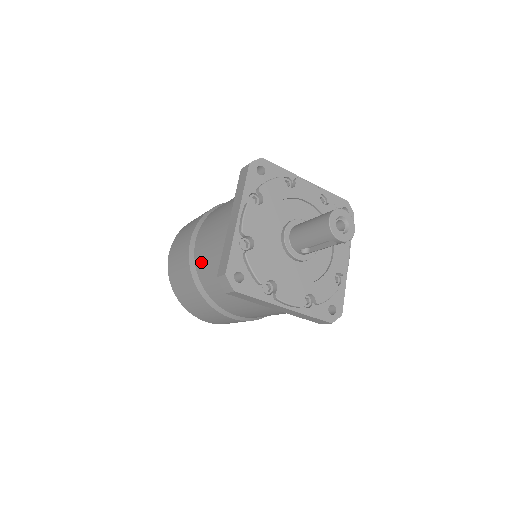
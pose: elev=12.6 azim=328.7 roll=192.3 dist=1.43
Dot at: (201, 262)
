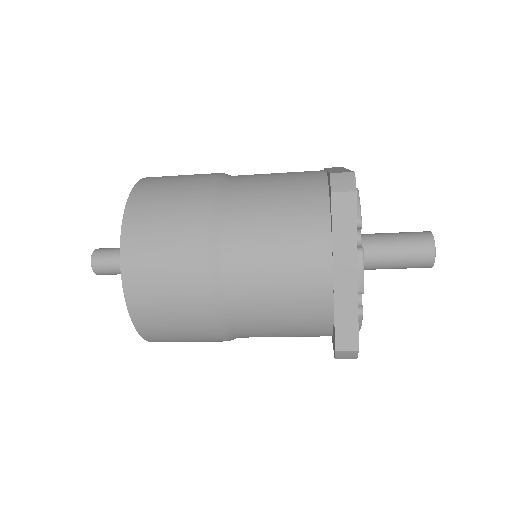
Dot at: (248, 313)
